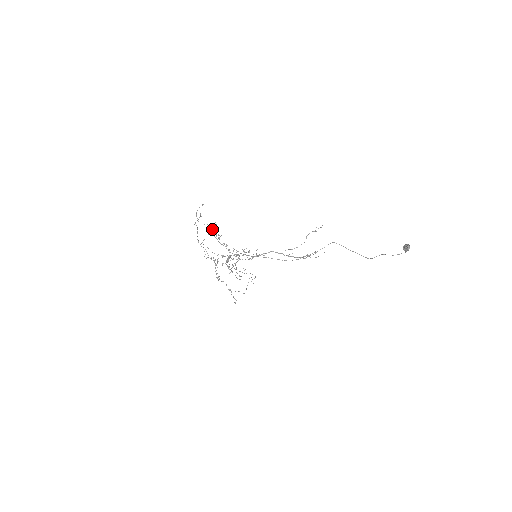
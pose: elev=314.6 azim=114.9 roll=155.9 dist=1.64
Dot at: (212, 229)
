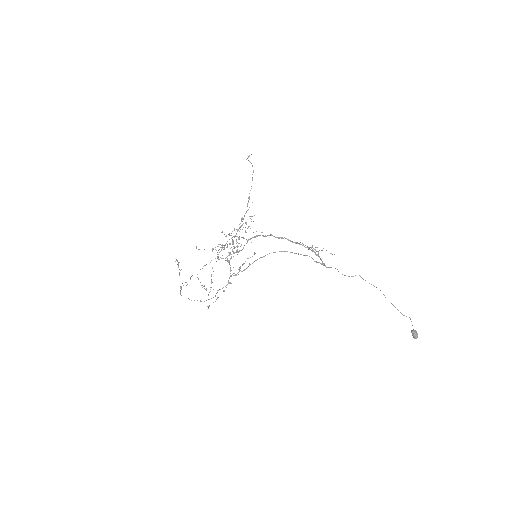
Dot at: (209, 306)
